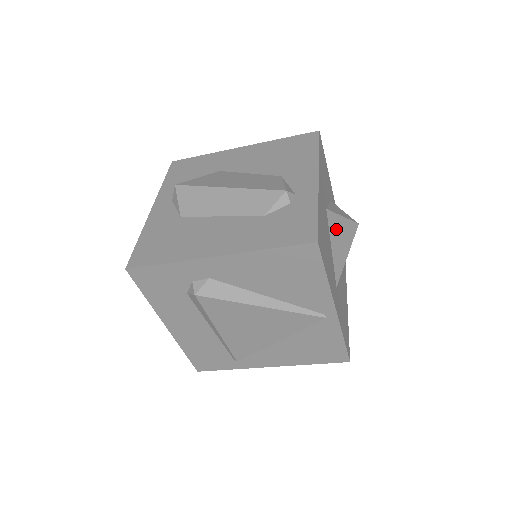
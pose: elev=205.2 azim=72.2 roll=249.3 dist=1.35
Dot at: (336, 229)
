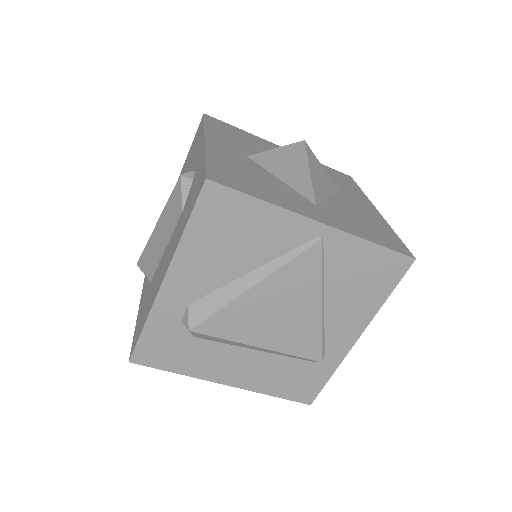
Dot at: (274, 162)
